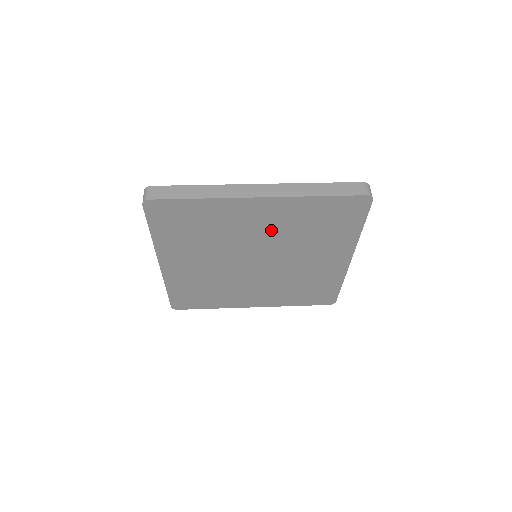
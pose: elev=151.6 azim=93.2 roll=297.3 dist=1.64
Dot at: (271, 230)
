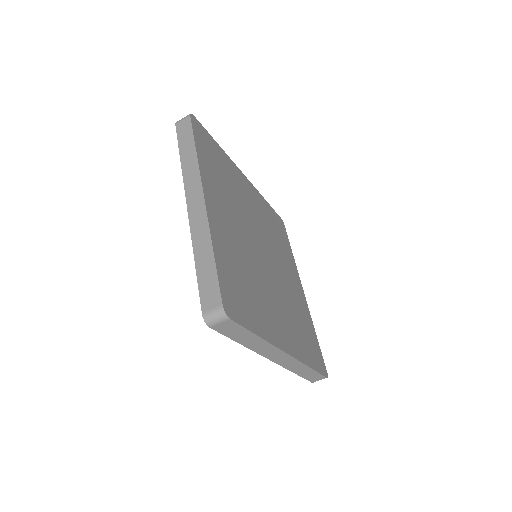
Dot at: (258, 215)
